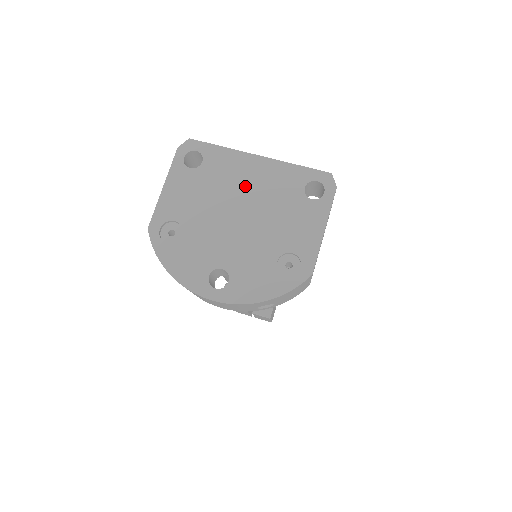
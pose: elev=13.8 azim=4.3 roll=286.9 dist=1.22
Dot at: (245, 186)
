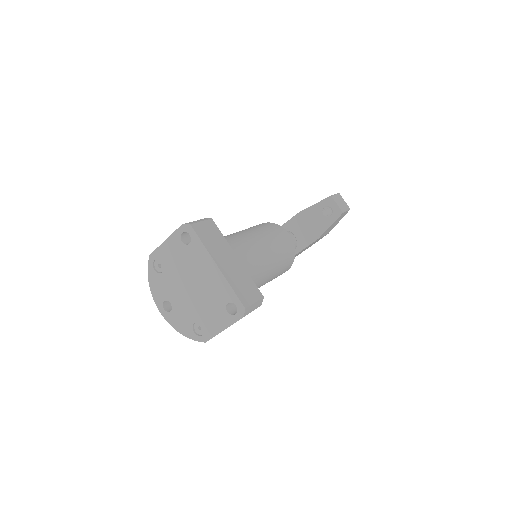
Dot at: (202, 276)
